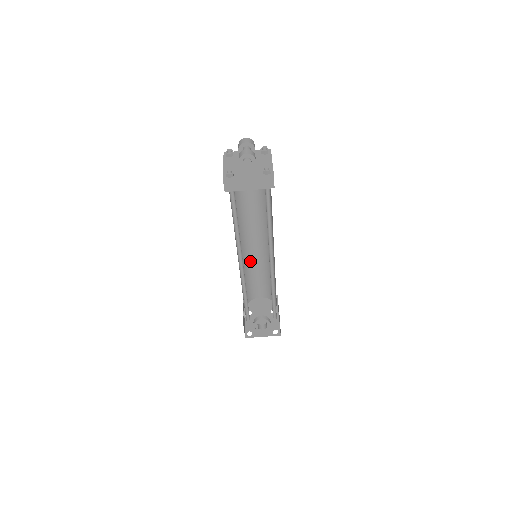
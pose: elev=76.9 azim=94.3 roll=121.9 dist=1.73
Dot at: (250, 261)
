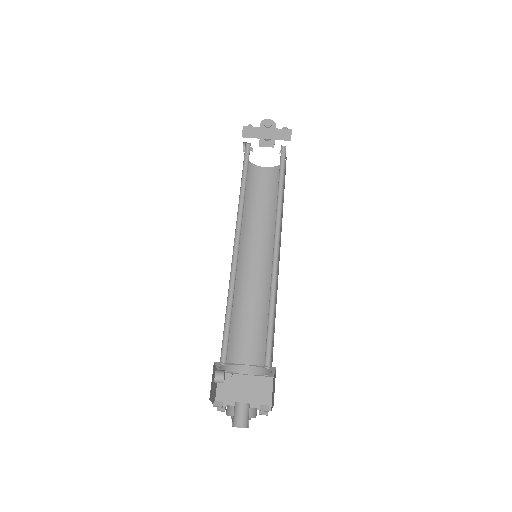
Dot at: (244, 292)
